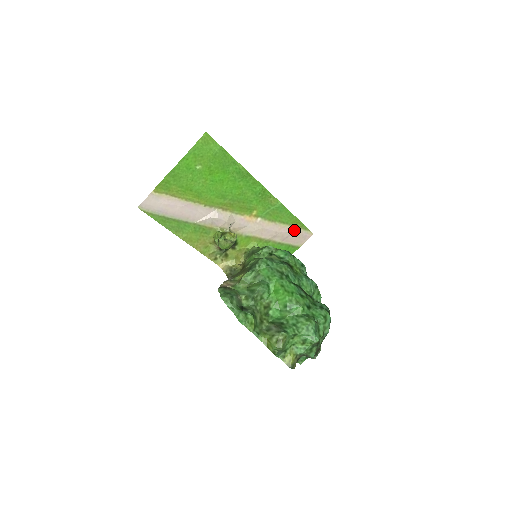
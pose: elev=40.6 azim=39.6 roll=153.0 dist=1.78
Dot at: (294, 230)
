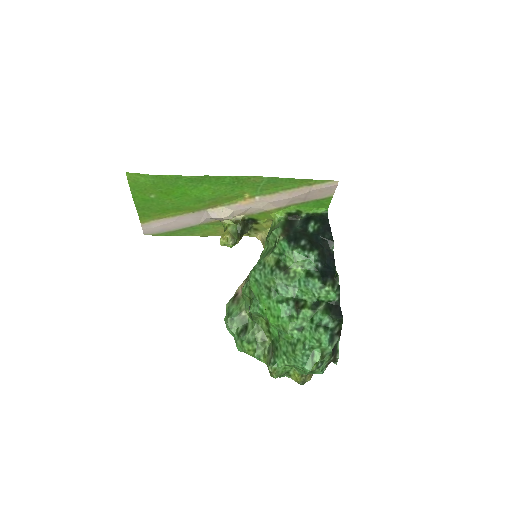
Dot at: (308, 189)
